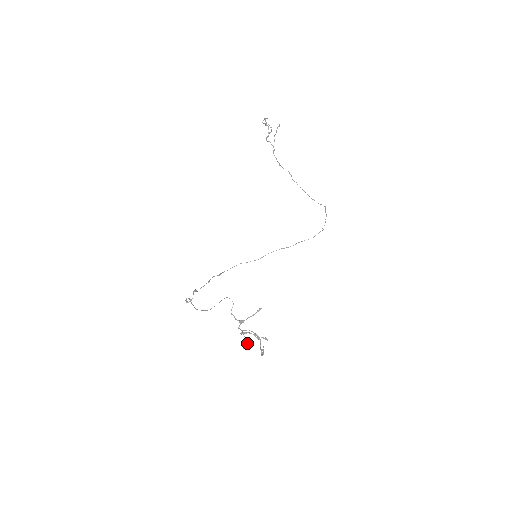
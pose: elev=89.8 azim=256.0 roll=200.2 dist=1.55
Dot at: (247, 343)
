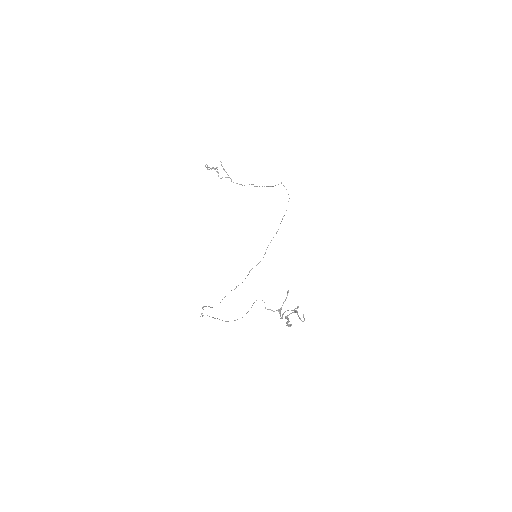
Dot at: (288, 321)
